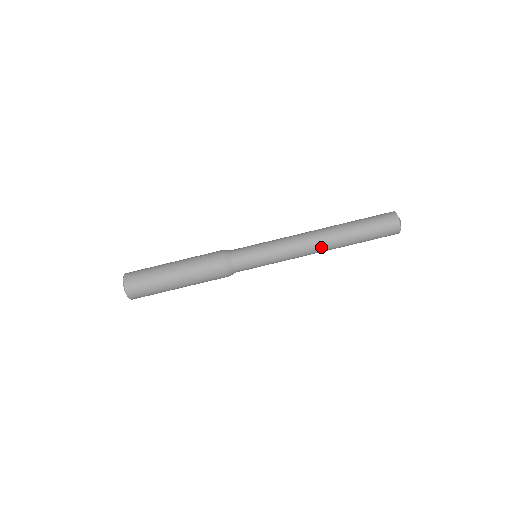
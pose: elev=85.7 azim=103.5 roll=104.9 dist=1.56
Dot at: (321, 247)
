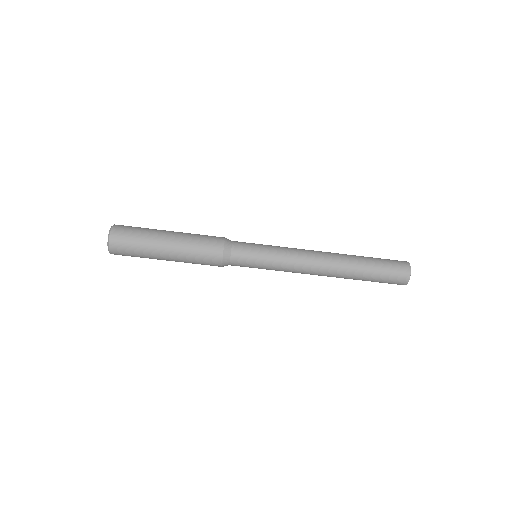
Dot at: occluded
